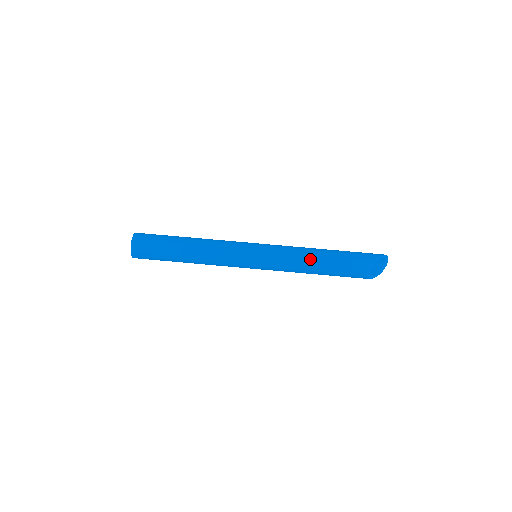
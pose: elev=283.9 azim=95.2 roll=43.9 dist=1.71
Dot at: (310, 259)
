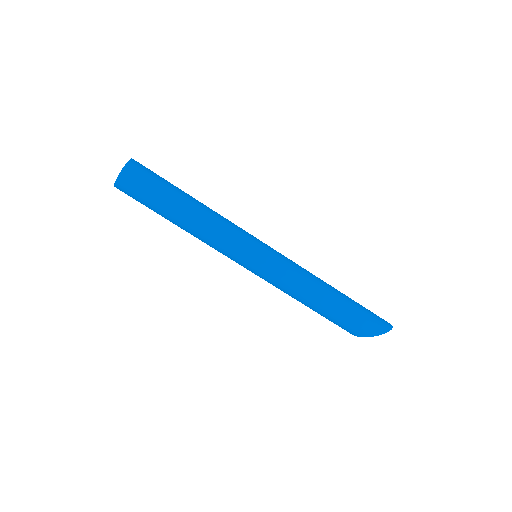
Dot at: (302, 302)
